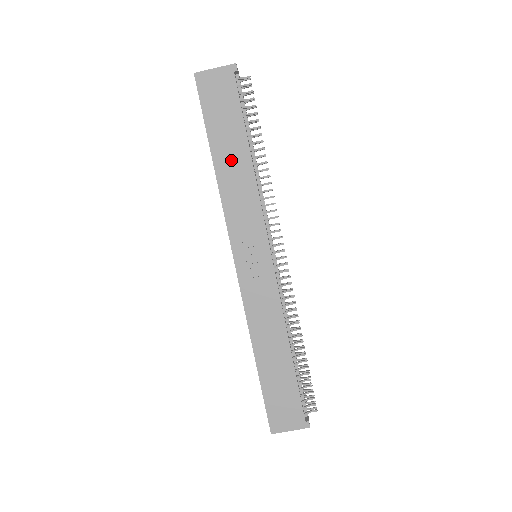
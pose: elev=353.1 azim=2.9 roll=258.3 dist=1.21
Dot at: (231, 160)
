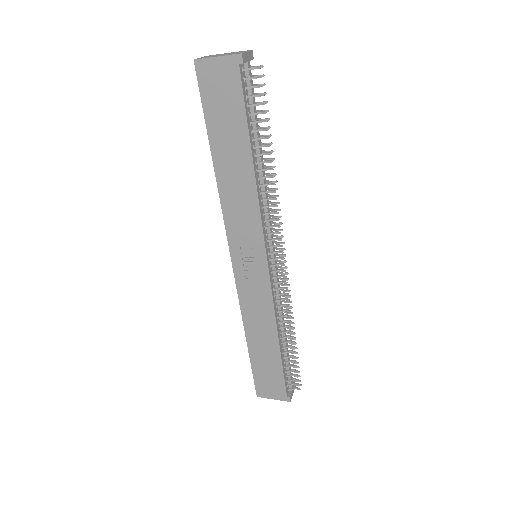
Dot at: (232, 165)
